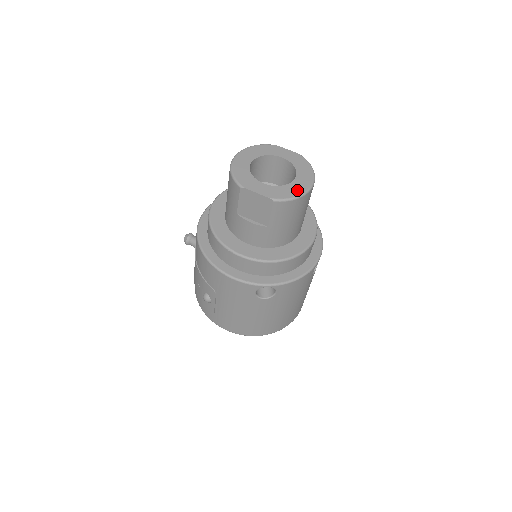
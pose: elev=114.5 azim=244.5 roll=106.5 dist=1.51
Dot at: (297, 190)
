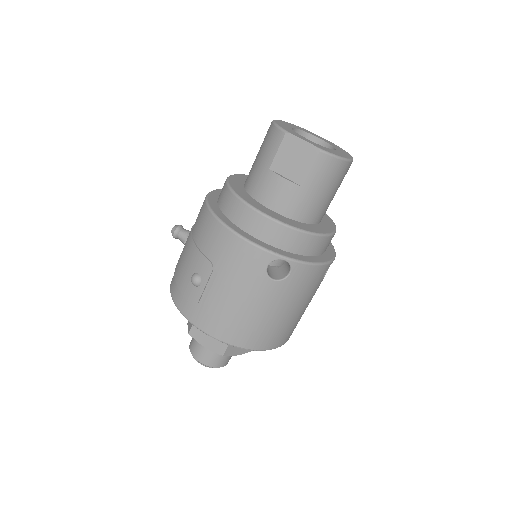
Dot at: (340, 154)
